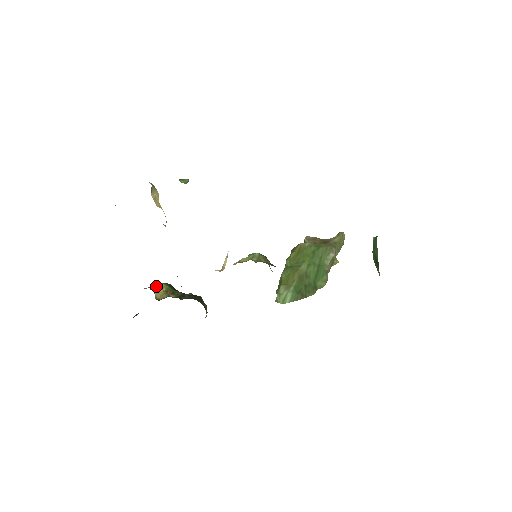
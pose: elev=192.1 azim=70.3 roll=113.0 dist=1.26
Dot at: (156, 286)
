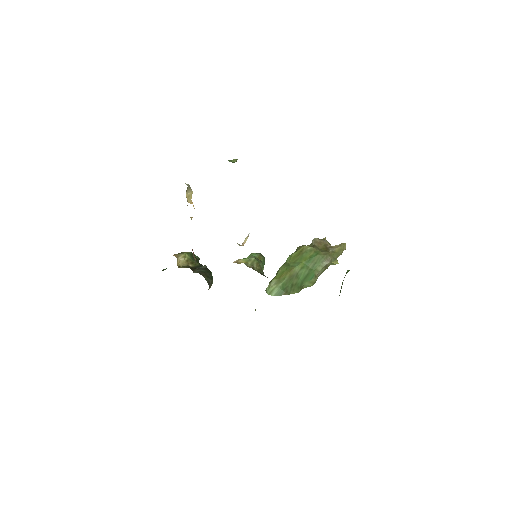
Dot at: (181, 255)
